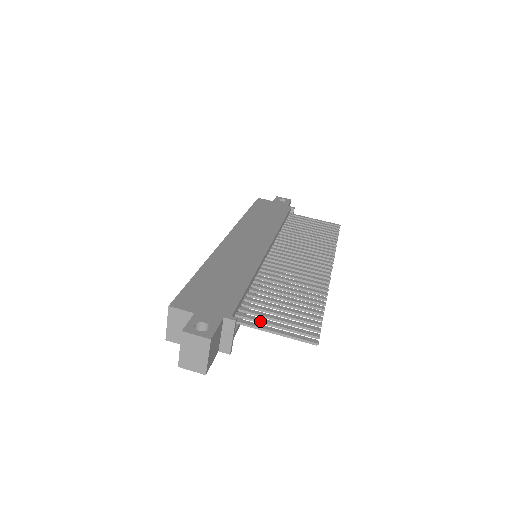
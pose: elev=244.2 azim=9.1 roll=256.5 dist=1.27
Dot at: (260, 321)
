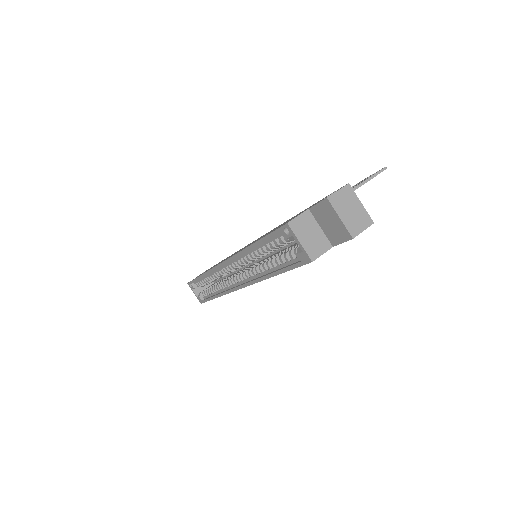
Dot at: occluded
